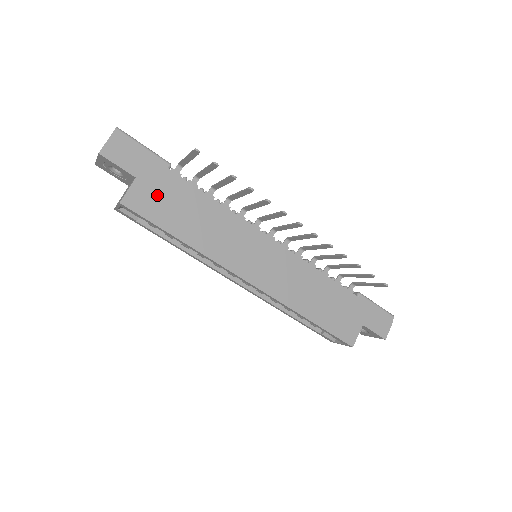
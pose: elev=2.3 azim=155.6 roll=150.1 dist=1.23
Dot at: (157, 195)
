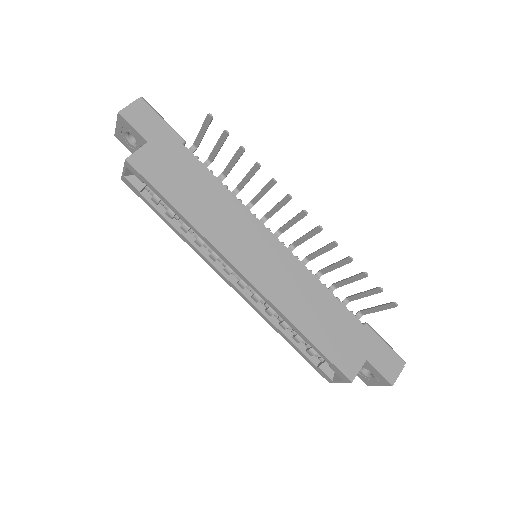
Dot at: (164, 163)
